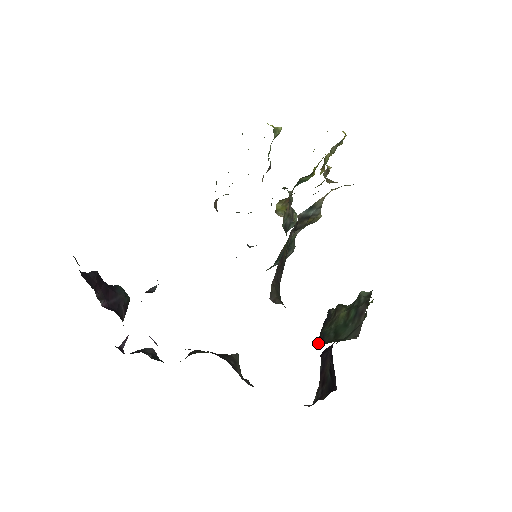
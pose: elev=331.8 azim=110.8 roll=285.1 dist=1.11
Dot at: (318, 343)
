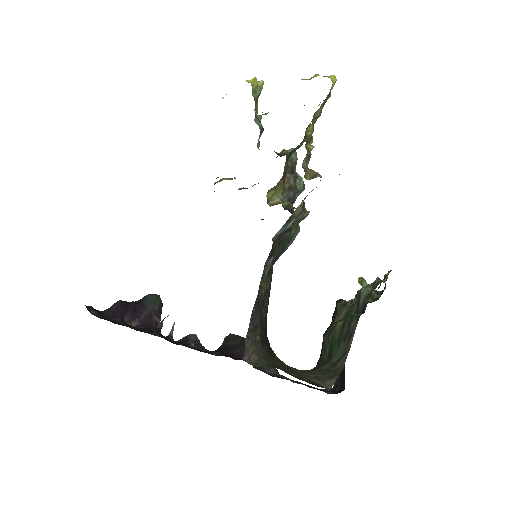
Dot at: occluded
